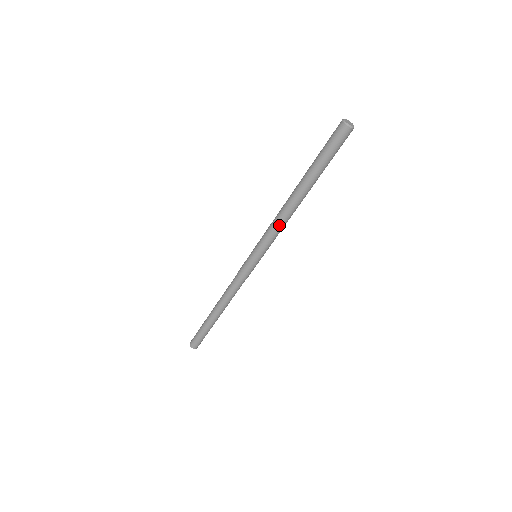
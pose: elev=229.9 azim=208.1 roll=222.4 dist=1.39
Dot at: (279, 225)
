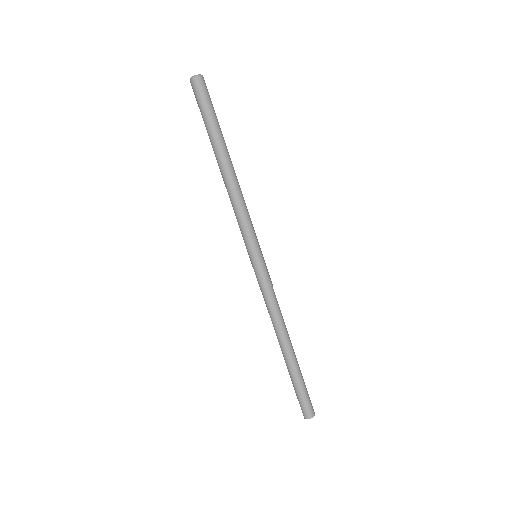
Dot at: (243, 203)
